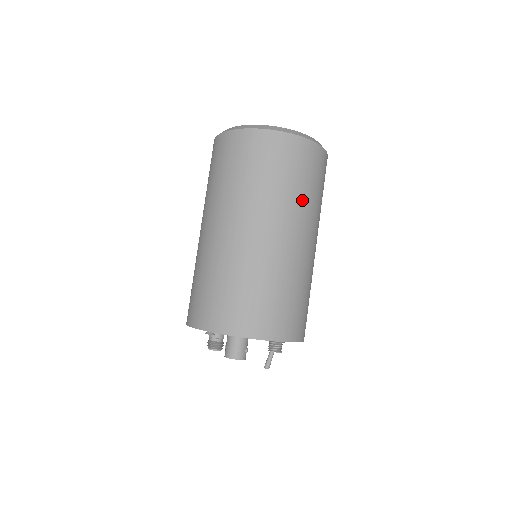
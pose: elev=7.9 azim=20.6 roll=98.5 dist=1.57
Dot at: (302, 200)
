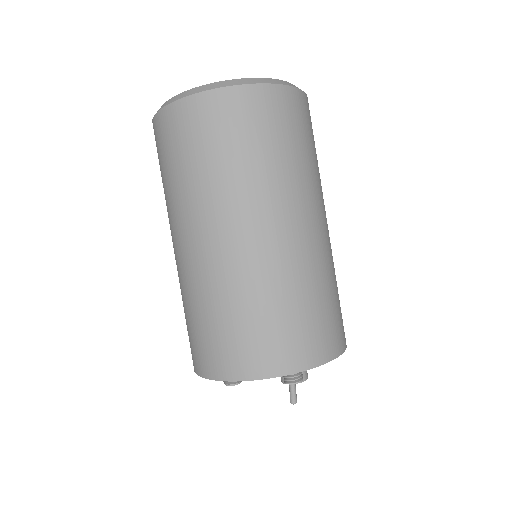
Dot at: (229, 179)
